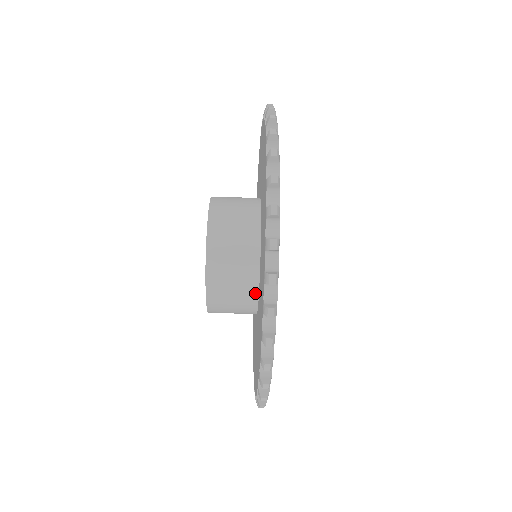
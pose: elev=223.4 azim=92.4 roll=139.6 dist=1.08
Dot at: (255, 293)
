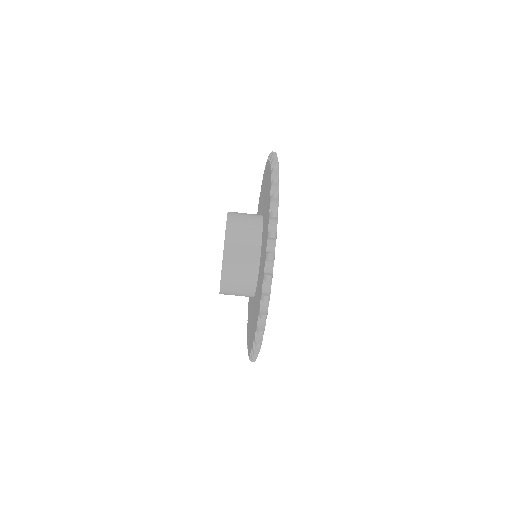
Dot at: (252, 295)
